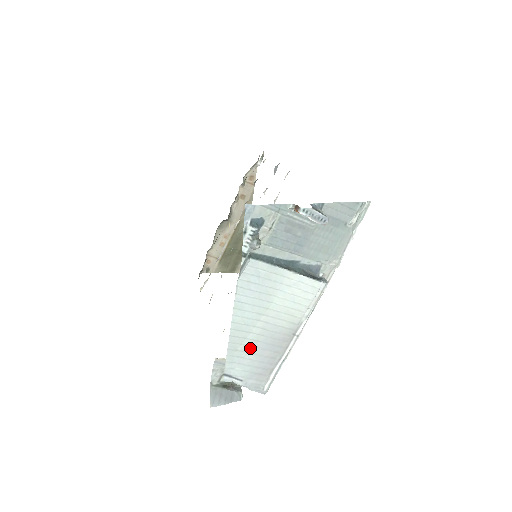
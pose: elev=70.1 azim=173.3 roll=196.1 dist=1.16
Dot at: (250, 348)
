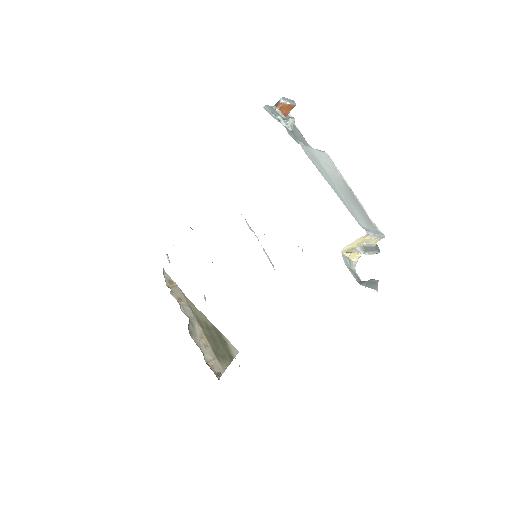
Dot at: (349, 205)
